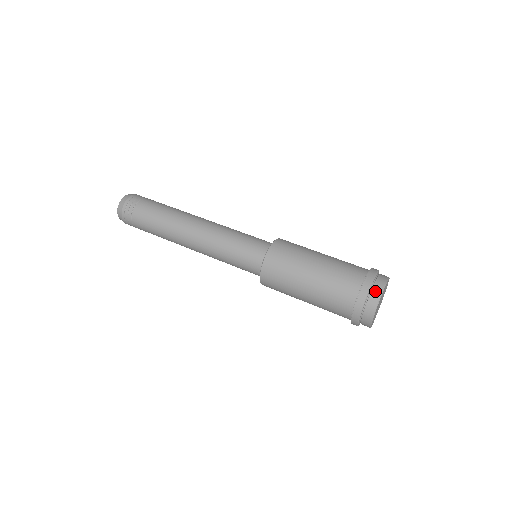
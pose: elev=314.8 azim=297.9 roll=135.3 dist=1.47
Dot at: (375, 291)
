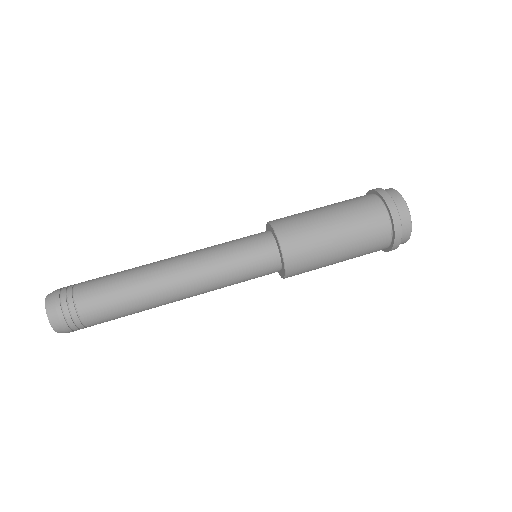
Dot at: (404, 218)
